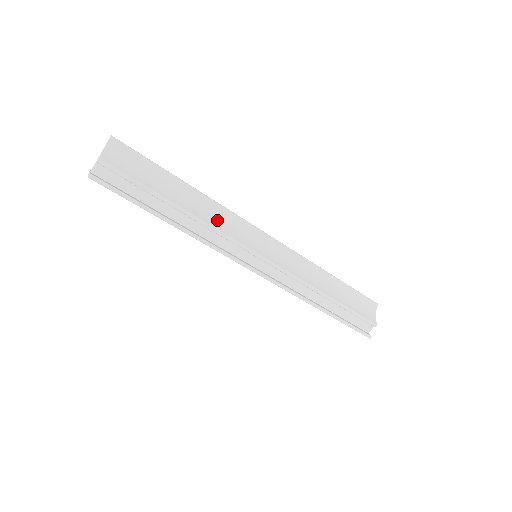
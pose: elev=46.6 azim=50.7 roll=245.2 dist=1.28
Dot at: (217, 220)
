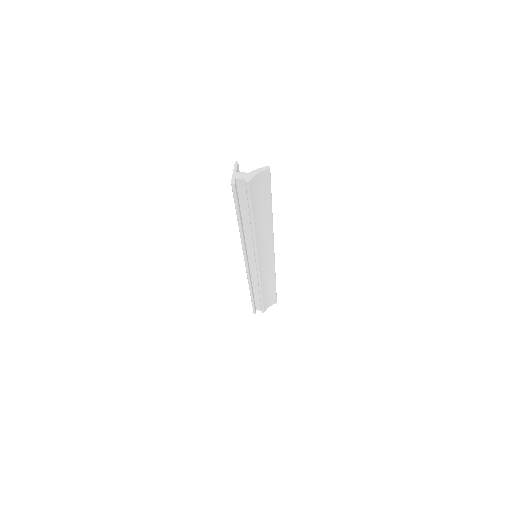
Dot at: (262, 236)
